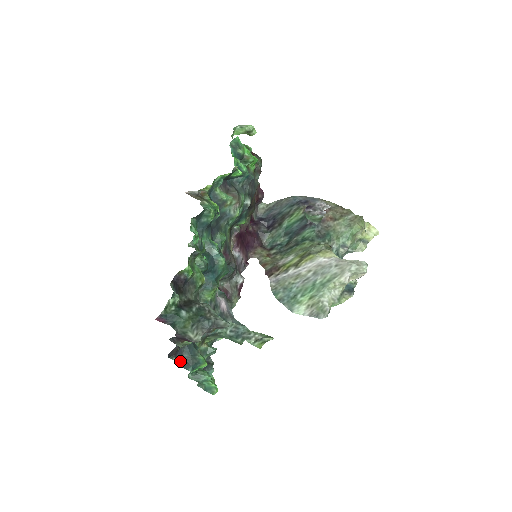
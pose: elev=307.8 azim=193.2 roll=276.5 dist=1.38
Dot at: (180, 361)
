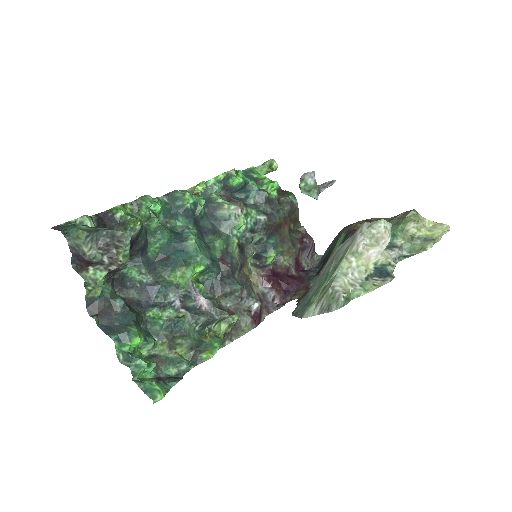
Dot at: (106, 328)
